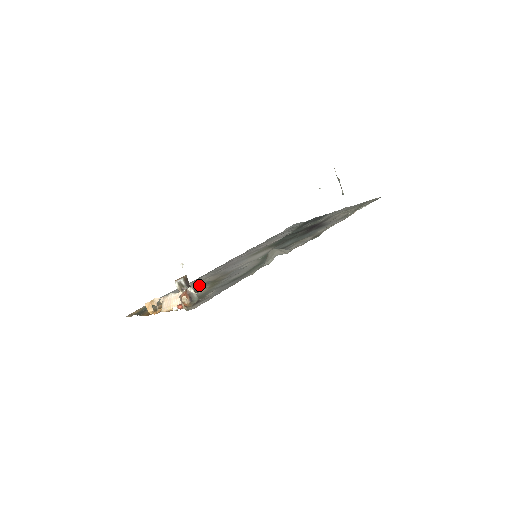
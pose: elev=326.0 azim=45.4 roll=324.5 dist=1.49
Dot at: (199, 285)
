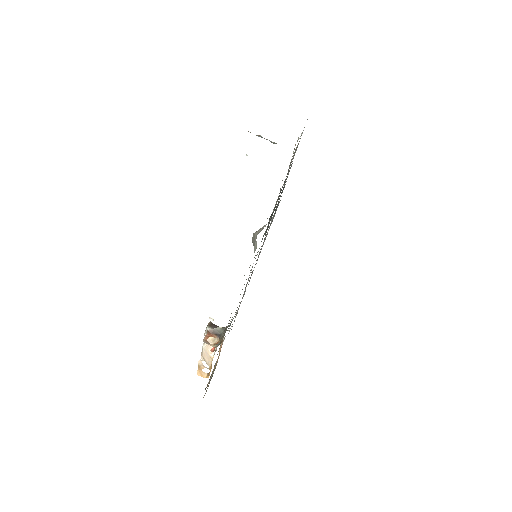
Dot at: occluded
